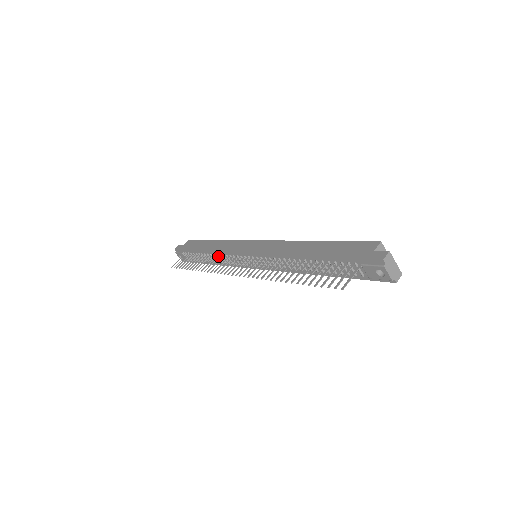
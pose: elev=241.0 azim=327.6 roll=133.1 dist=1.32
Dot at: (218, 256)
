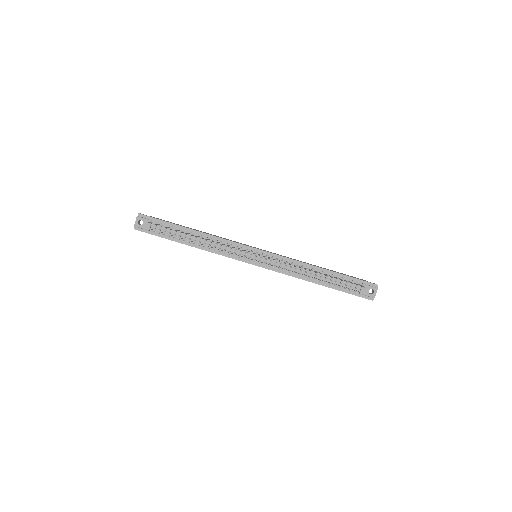
Dot at: (214, 240)
